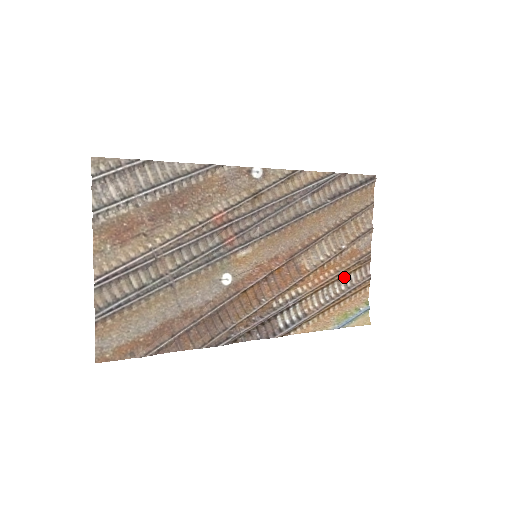
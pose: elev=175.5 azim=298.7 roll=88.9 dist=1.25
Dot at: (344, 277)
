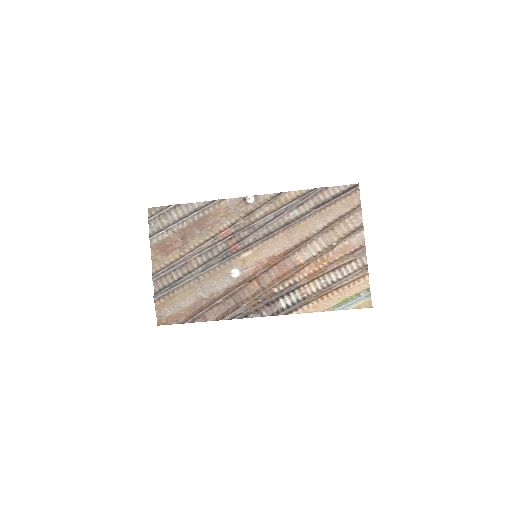
Dot at: (339, 268)
